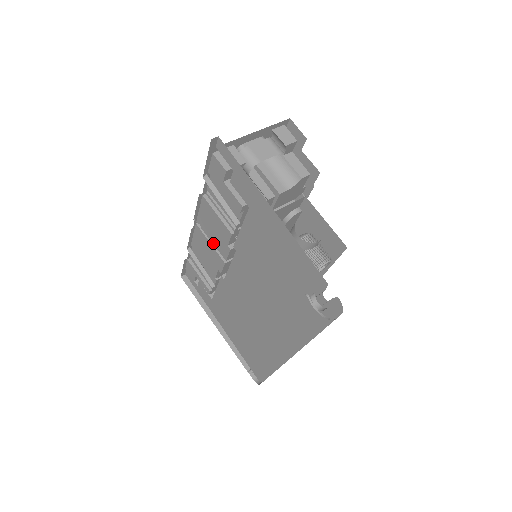
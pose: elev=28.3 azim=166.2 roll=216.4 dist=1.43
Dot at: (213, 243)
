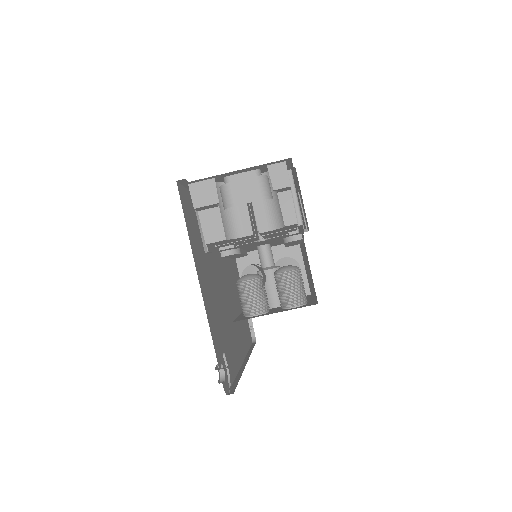
Dot at: occluded
